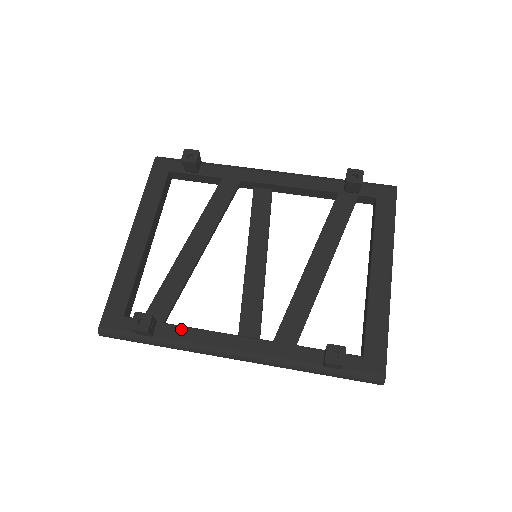
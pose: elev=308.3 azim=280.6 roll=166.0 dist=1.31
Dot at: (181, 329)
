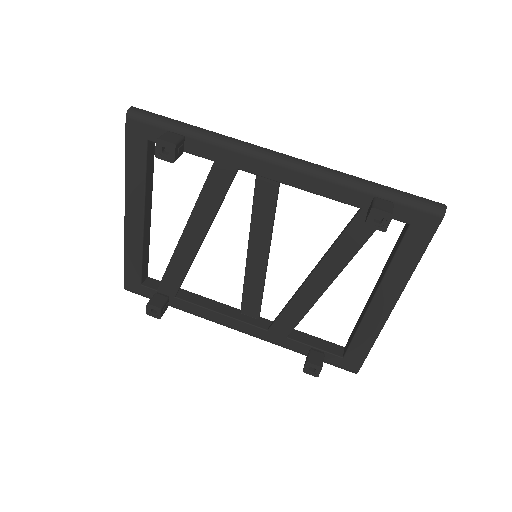
Dot at: (190, 305)
